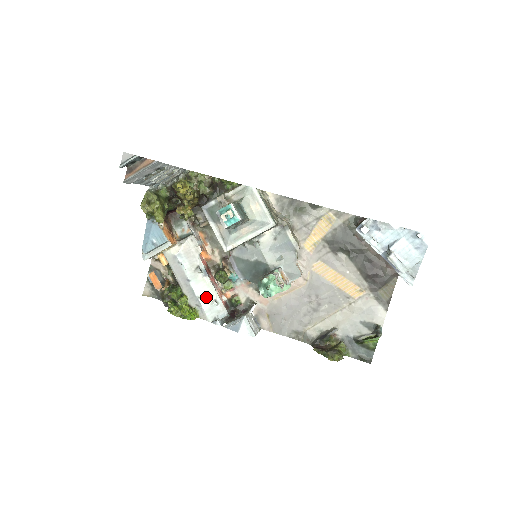
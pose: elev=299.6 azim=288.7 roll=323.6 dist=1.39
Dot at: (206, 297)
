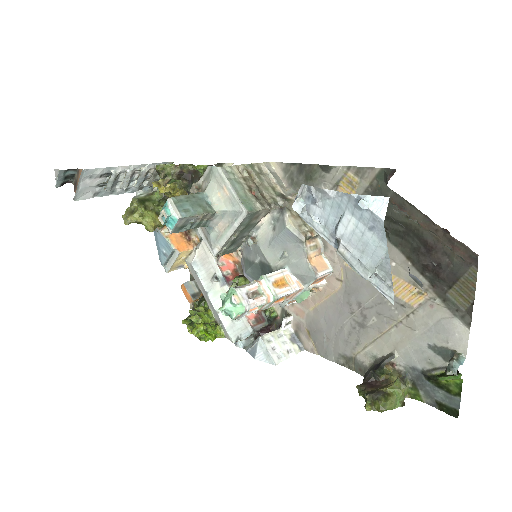
Dot at: occluded
